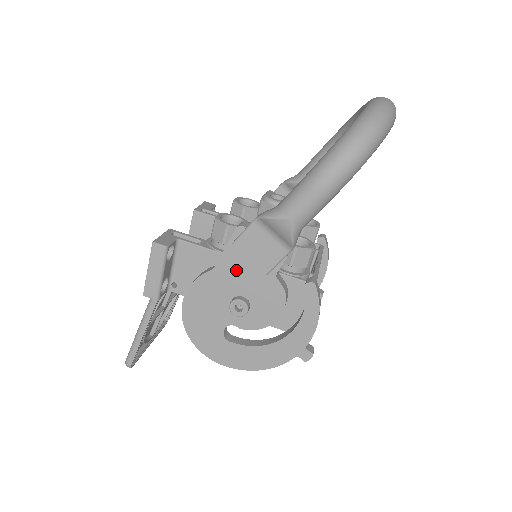
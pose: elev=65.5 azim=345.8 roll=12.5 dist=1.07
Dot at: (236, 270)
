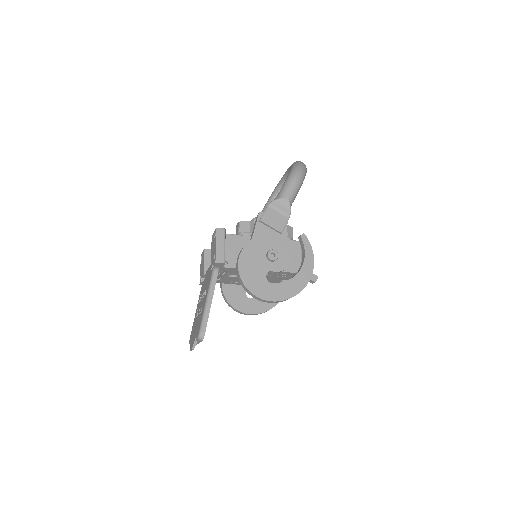
Dot at: (264, 236)
